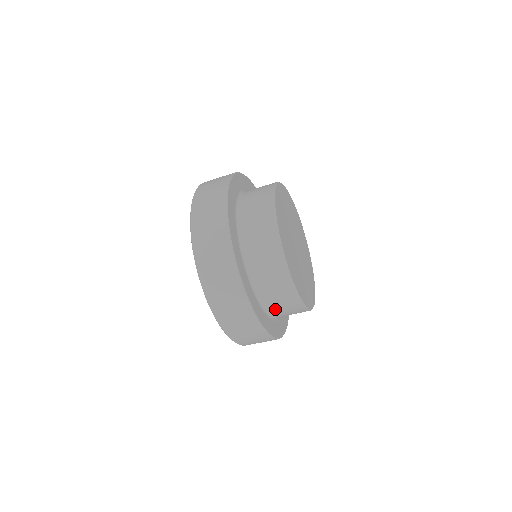
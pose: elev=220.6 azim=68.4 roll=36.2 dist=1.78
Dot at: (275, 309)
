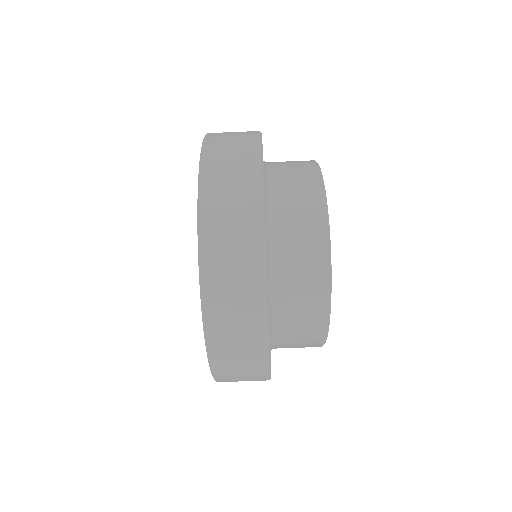
Dot at: (281, 208)
